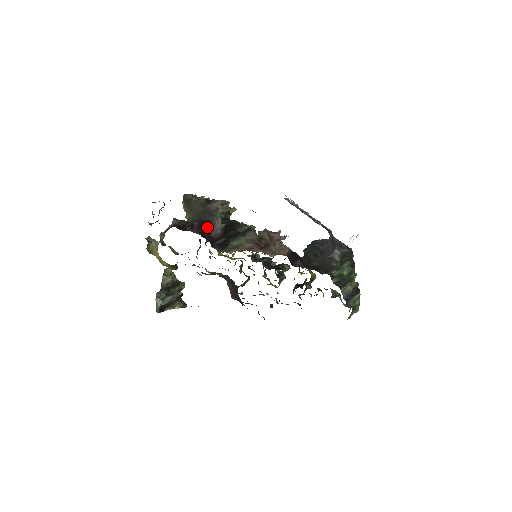
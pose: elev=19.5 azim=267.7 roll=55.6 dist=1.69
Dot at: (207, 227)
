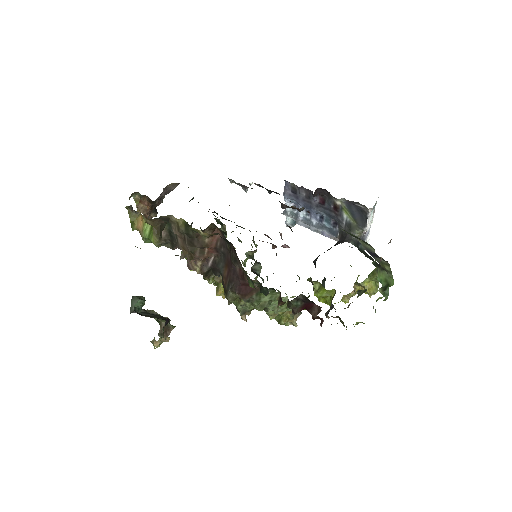
Dot at: occluded
